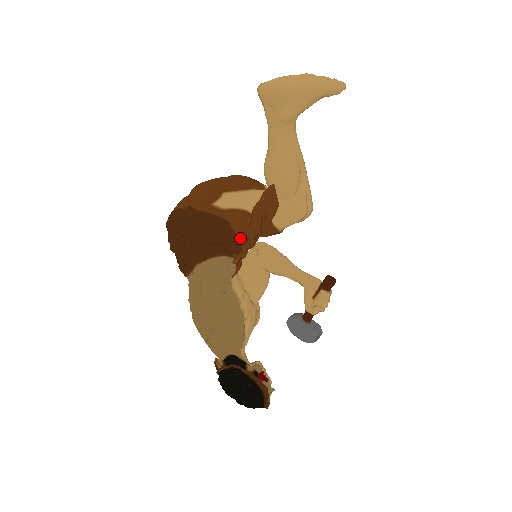
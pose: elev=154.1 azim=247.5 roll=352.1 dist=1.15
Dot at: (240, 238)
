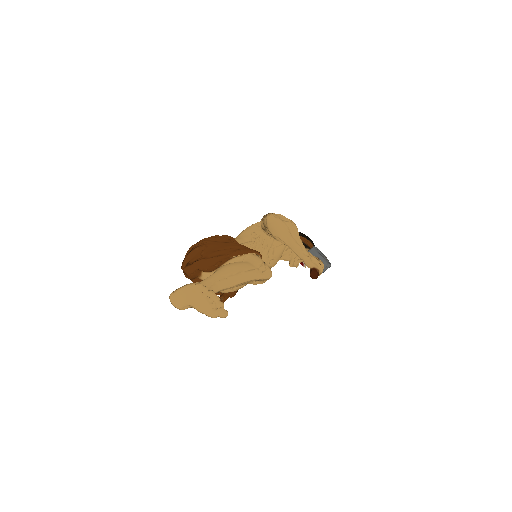
Dot at: occluded
